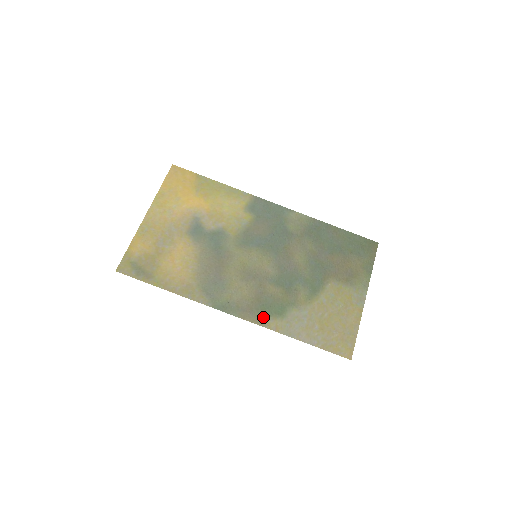
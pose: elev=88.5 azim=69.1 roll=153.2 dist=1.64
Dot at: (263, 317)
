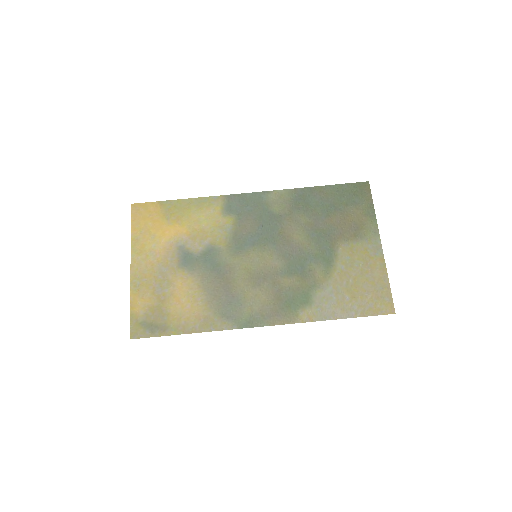
Dot at: (291, 314)
